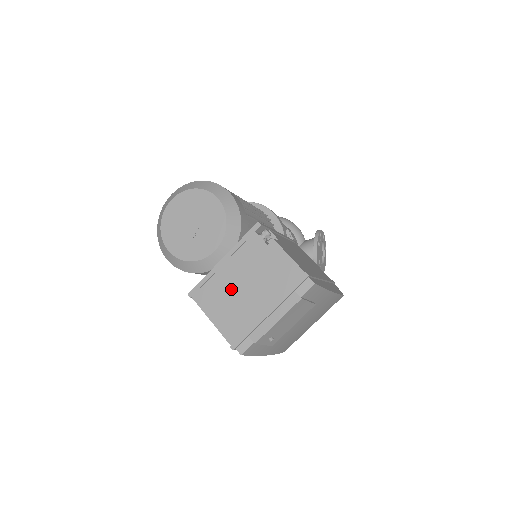
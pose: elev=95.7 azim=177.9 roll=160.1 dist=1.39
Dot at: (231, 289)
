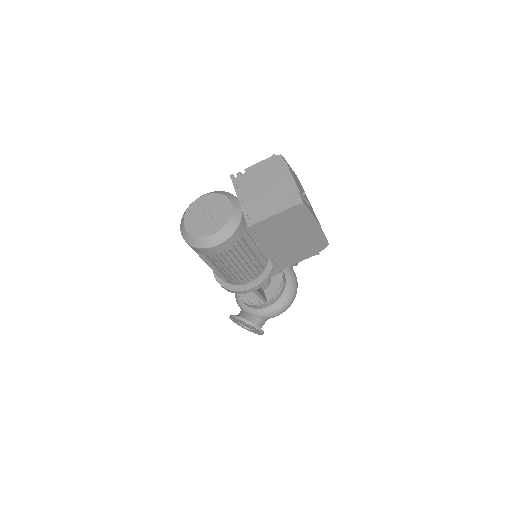
Dot at: (259, 199)
